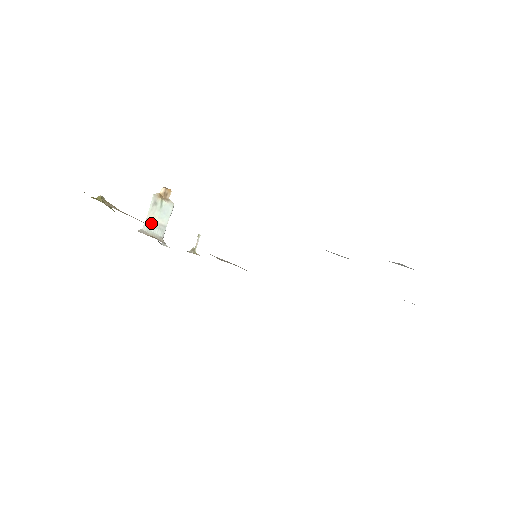
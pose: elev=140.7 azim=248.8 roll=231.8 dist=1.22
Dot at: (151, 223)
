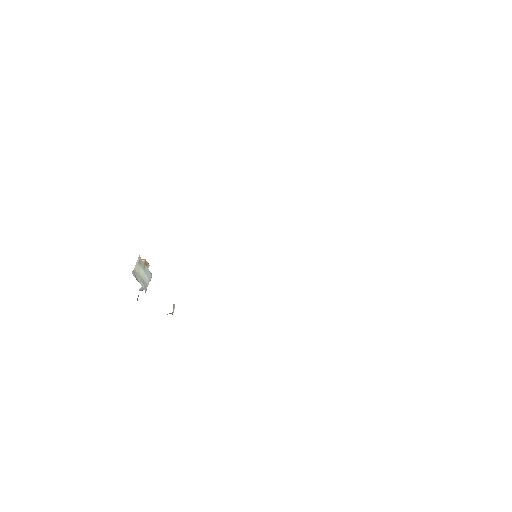
Dot at: (137, 275)
